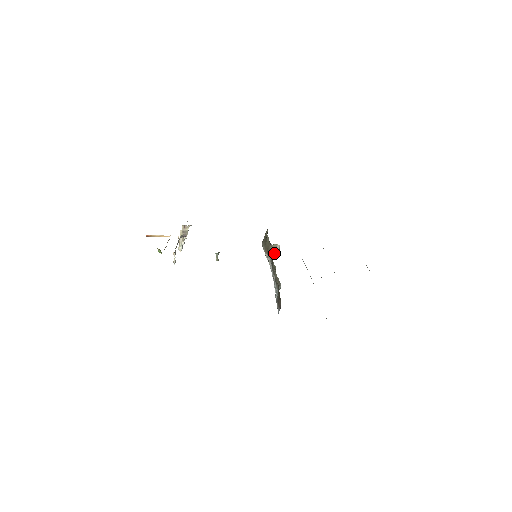
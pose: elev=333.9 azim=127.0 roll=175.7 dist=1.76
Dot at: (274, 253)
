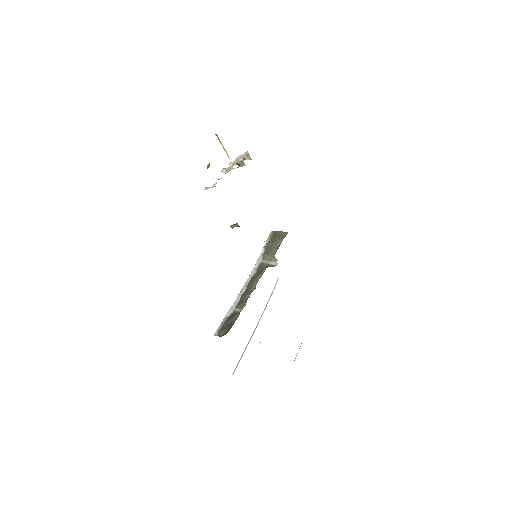
Dot at: (268, 262)
